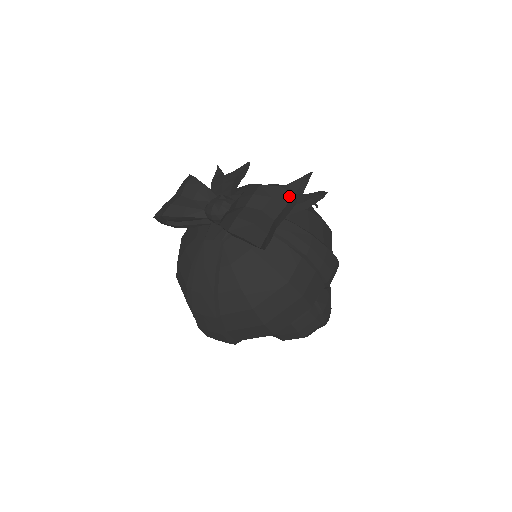
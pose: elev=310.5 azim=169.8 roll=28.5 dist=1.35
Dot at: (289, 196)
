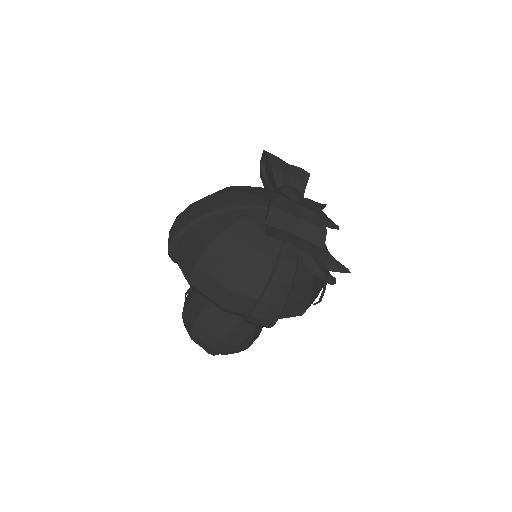
Dot at: (321, 243)
